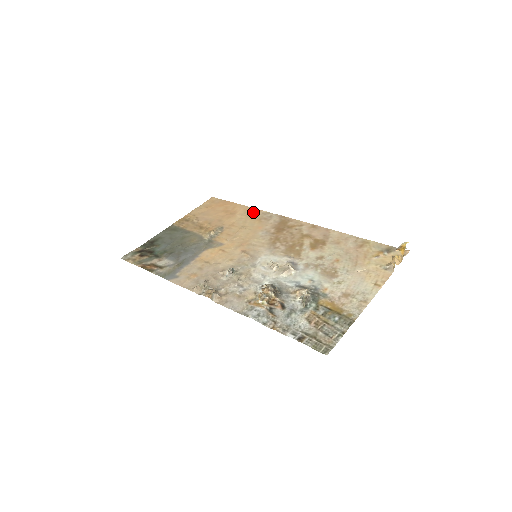
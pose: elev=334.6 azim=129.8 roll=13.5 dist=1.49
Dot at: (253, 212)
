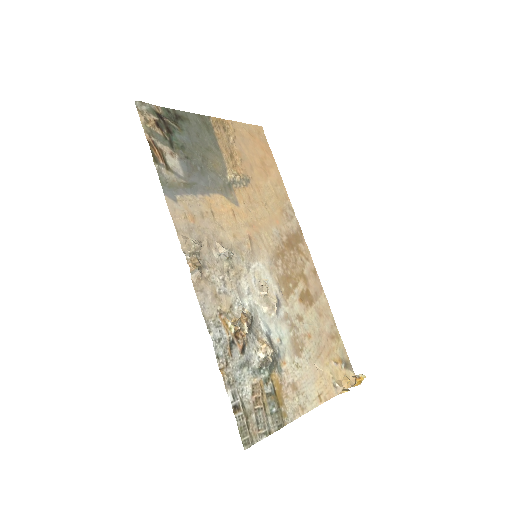
Dot at: (283, 193)
